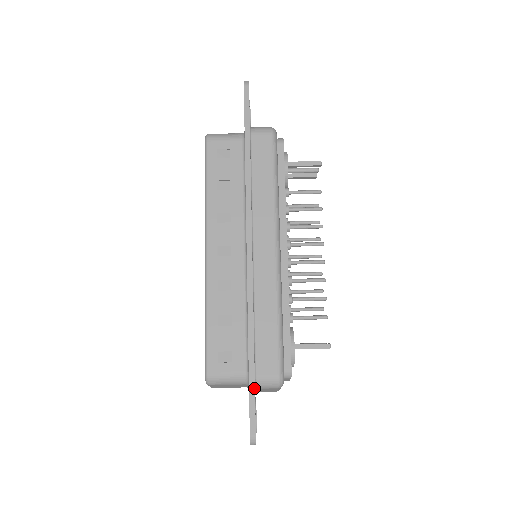
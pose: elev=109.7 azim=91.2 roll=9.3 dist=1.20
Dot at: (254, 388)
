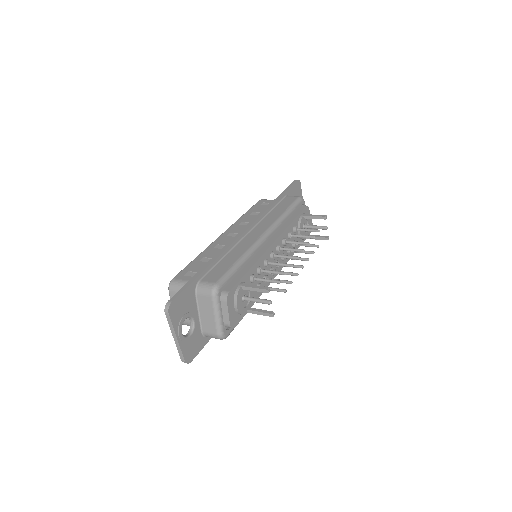
Dot at: (193, 281)
